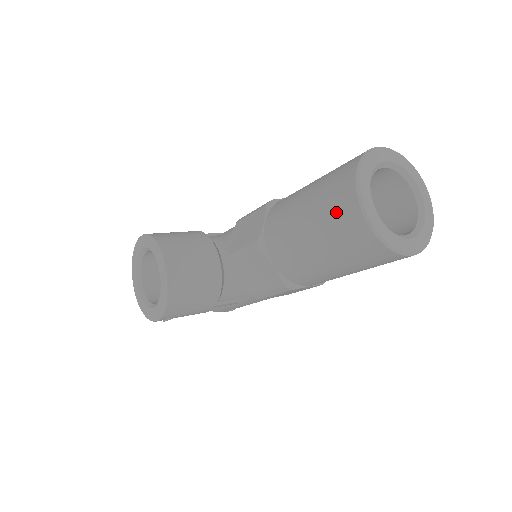
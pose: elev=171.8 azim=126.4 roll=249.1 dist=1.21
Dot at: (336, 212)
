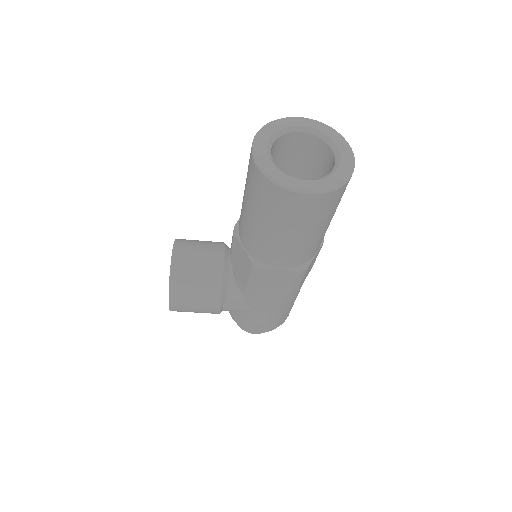
Dot at: (248, 168)
